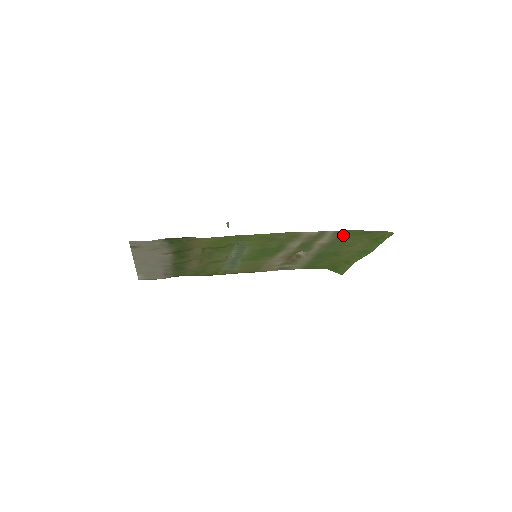
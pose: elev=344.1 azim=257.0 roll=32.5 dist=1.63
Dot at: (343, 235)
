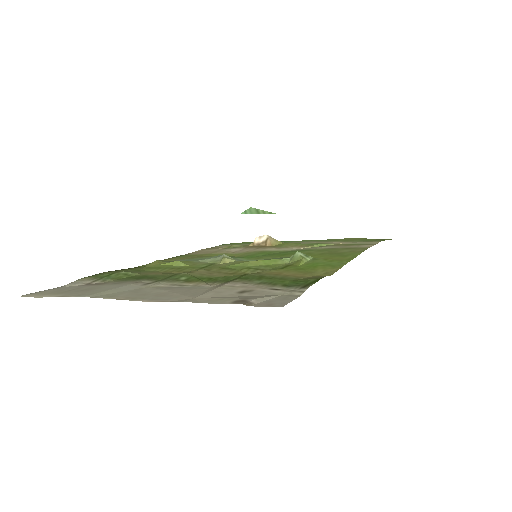
Dot at: (362, 240)
